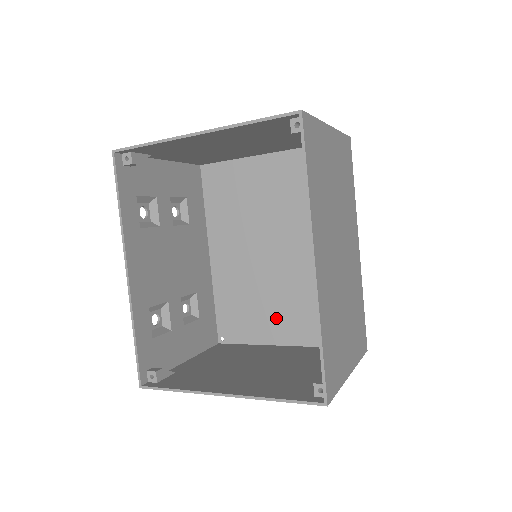
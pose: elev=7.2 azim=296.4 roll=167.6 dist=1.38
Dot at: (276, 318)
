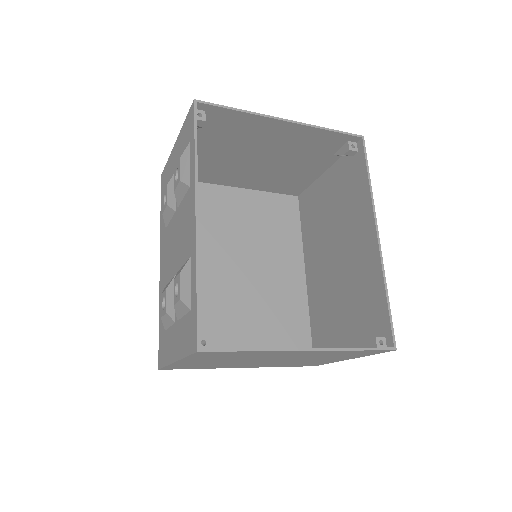
Dot at: (234, 336)
